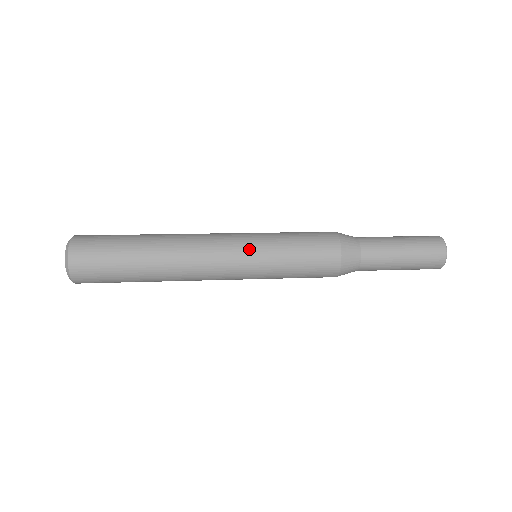
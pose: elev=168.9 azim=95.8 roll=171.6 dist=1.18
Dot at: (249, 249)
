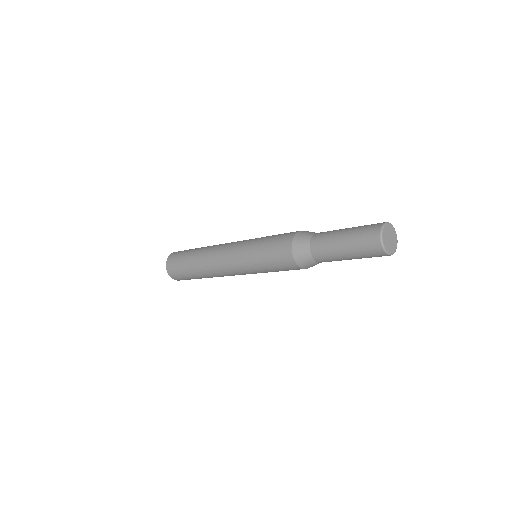
Dot at: (239, 258)
